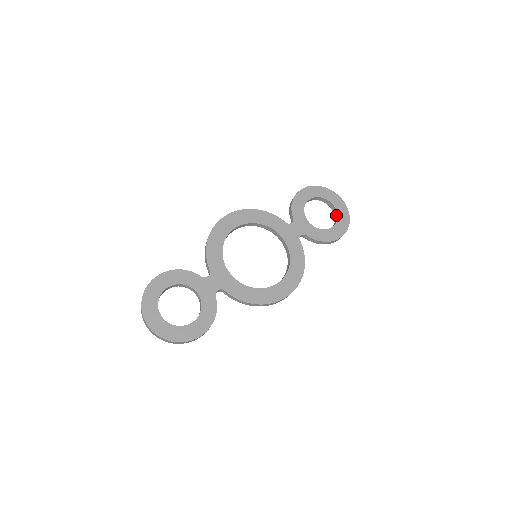
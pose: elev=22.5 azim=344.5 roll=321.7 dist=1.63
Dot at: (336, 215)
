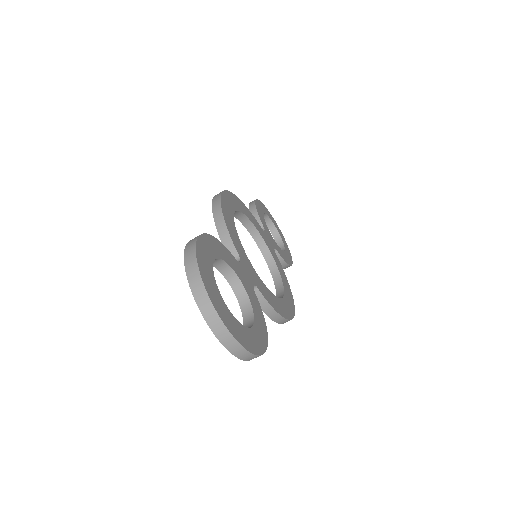
Dot at: (279, 240)
